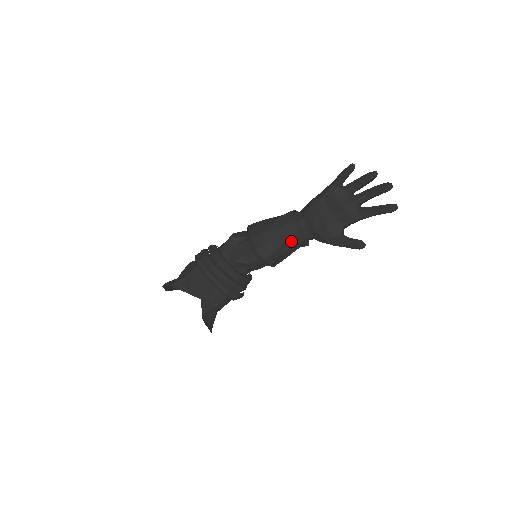
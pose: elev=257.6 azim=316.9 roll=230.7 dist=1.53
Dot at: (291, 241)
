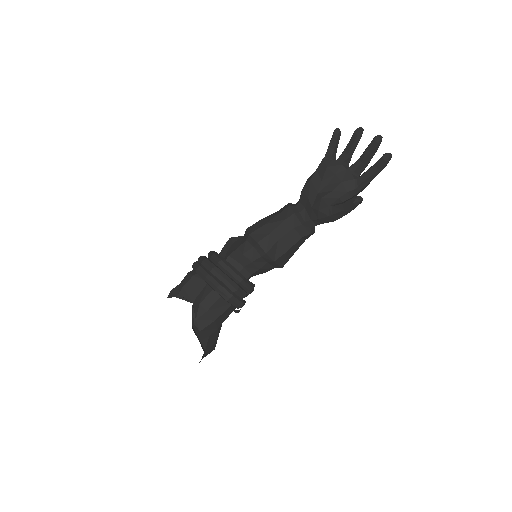
Dot at: (288, 225)
